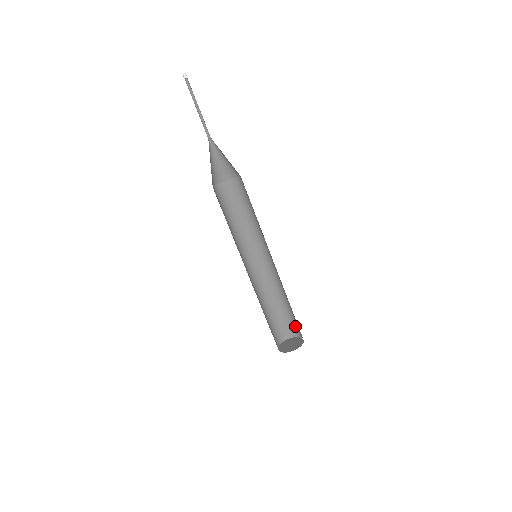
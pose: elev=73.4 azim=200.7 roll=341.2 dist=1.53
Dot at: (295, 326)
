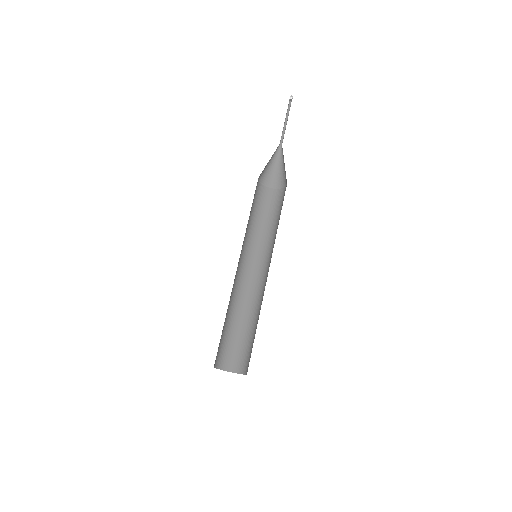
Dot at: (250, 357)
